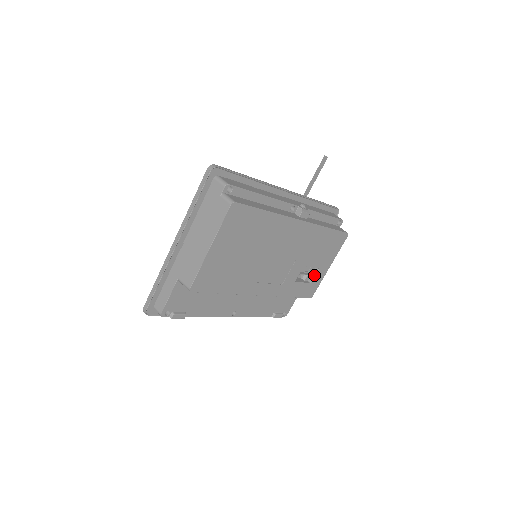
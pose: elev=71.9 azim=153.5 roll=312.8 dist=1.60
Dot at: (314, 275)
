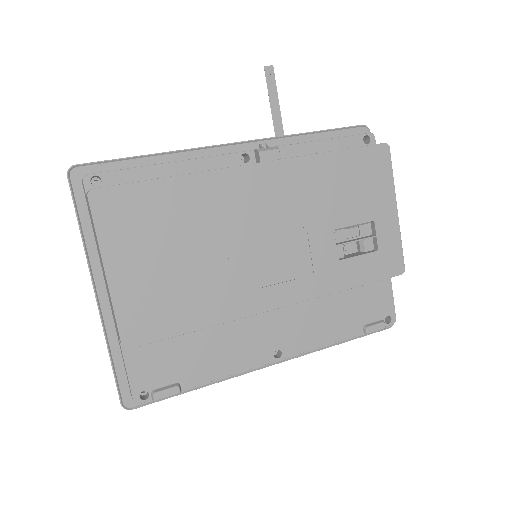
Dot at: (374, 235)
